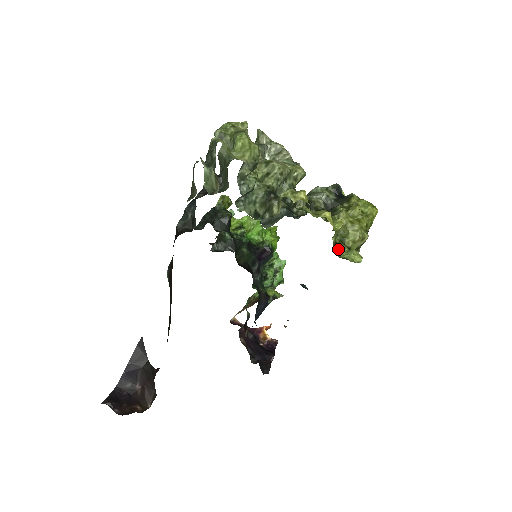
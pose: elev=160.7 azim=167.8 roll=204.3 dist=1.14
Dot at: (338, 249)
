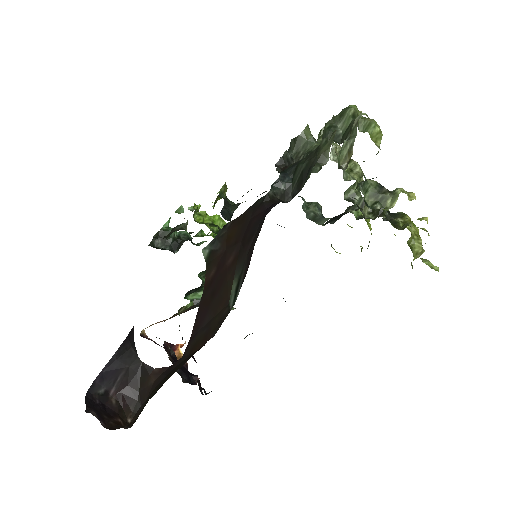
Dot at: occluded
